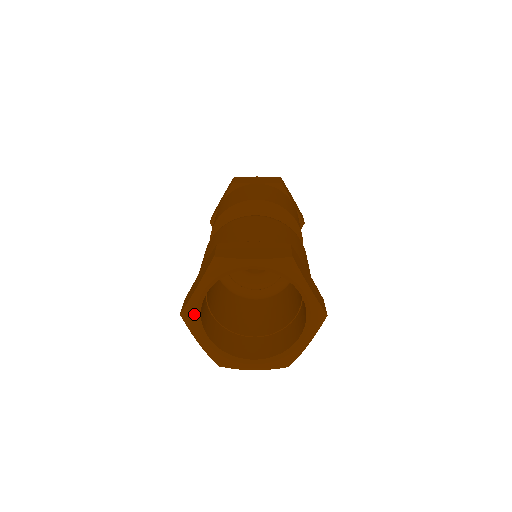
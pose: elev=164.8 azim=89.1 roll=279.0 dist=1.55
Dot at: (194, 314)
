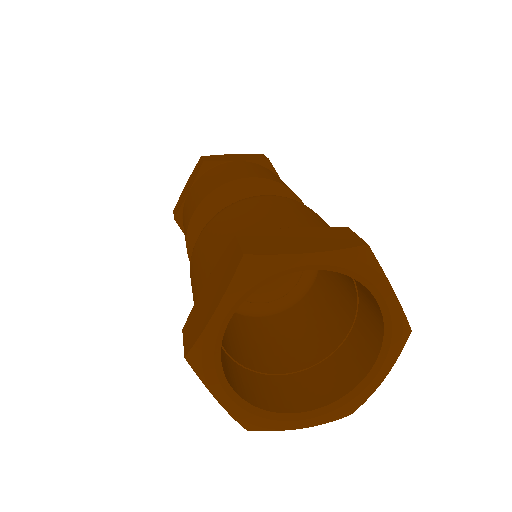
Dot at: (210, 354)
